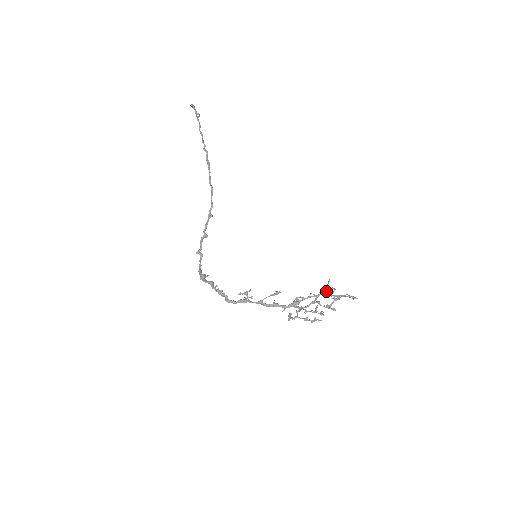
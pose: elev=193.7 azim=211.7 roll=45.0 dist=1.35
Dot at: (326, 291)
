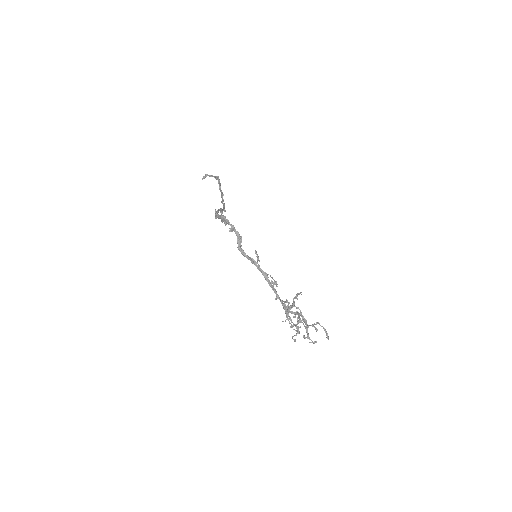
Dot at: occluded
